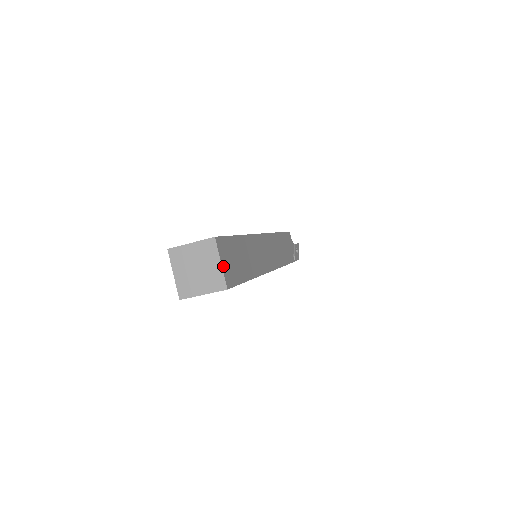
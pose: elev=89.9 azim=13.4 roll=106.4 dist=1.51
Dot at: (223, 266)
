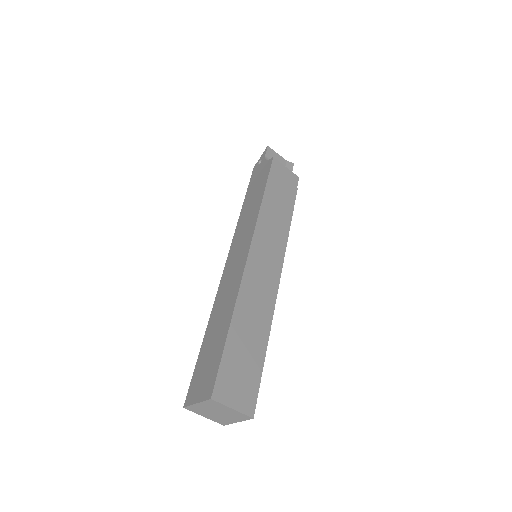
Dot at: occluded
